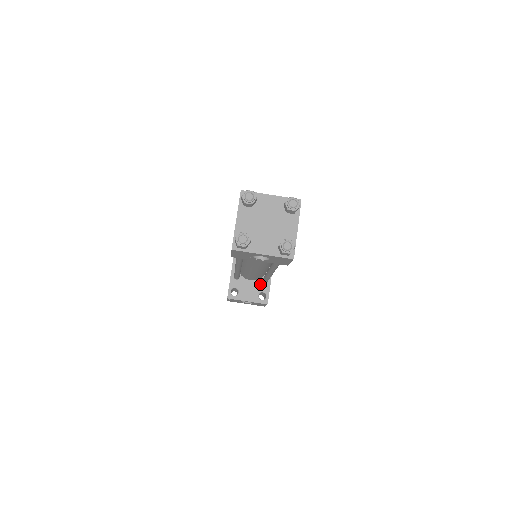
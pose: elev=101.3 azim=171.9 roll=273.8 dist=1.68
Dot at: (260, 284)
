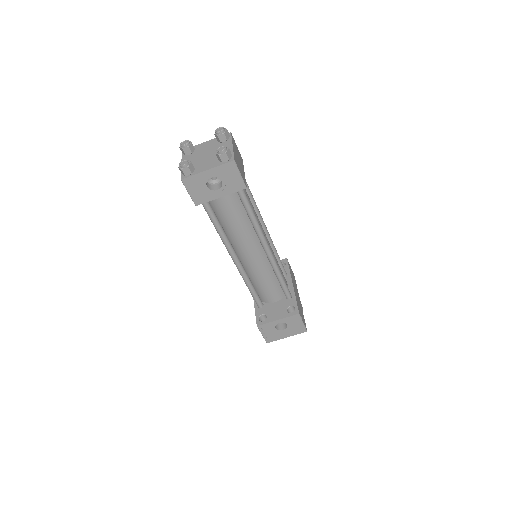
Dot at: (285, 301)
